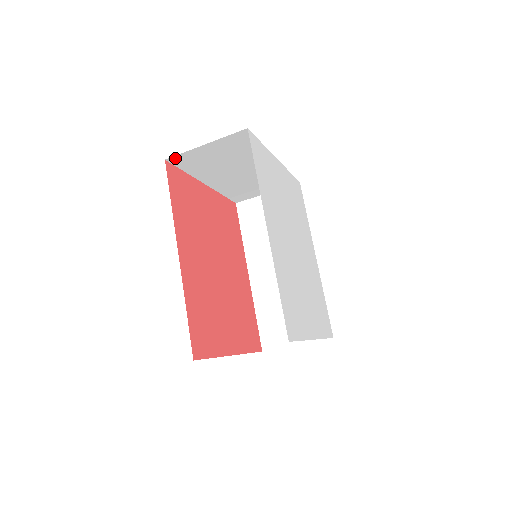
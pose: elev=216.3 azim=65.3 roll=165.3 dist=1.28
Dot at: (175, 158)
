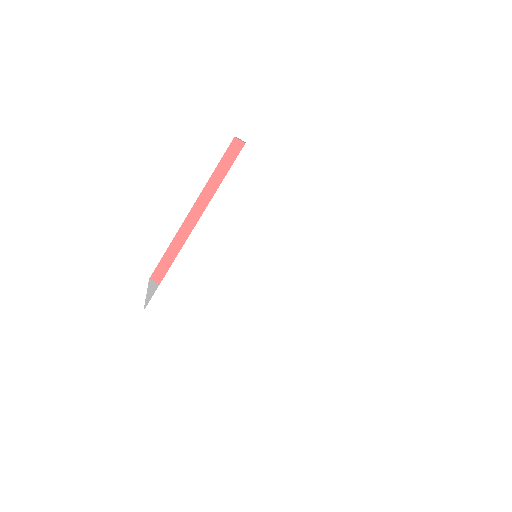
Dot at: (239, 139)
